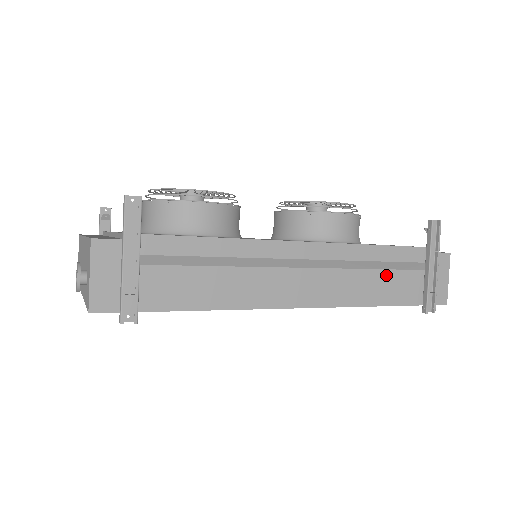
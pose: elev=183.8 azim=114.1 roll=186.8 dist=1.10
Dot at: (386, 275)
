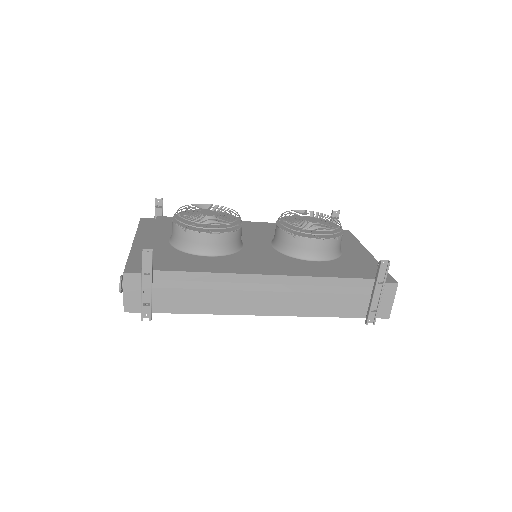
Dot at: (335, 297)
